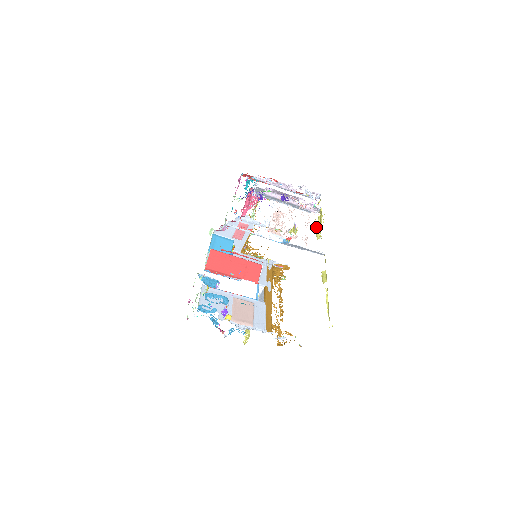
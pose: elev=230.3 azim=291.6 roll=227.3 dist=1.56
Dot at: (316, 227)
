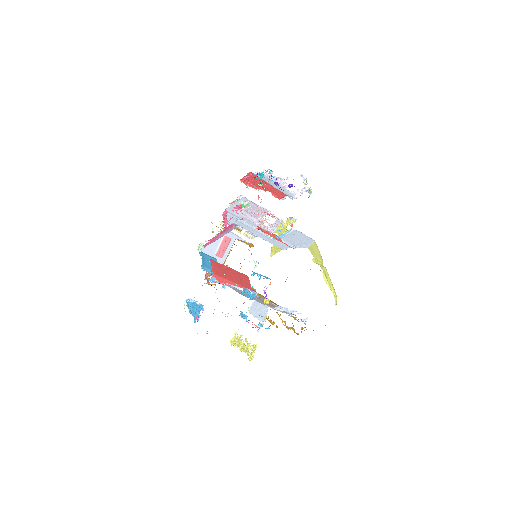
Dot at: occluded
